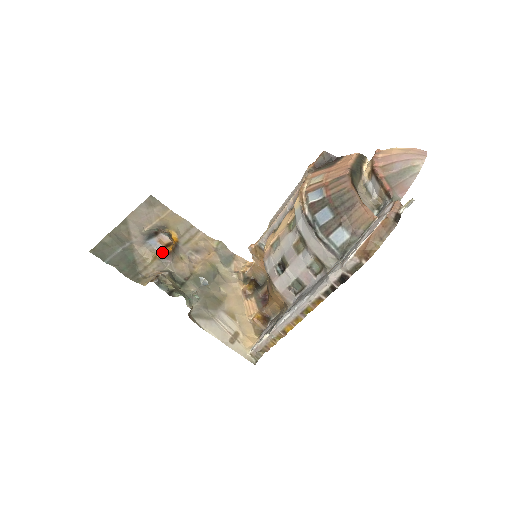
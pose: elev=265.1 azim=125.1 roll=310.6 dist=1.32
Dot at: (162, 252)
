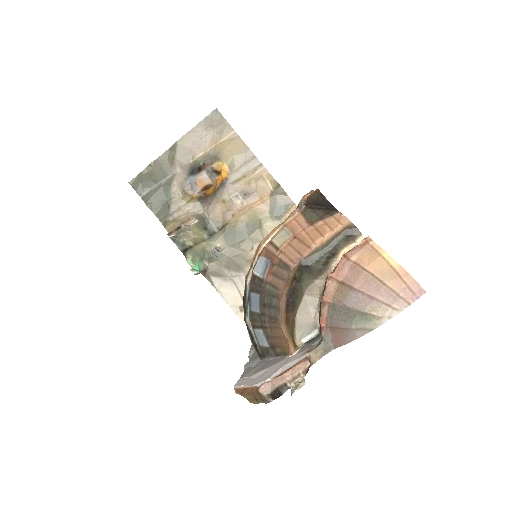
Dot at: (198, 195)
